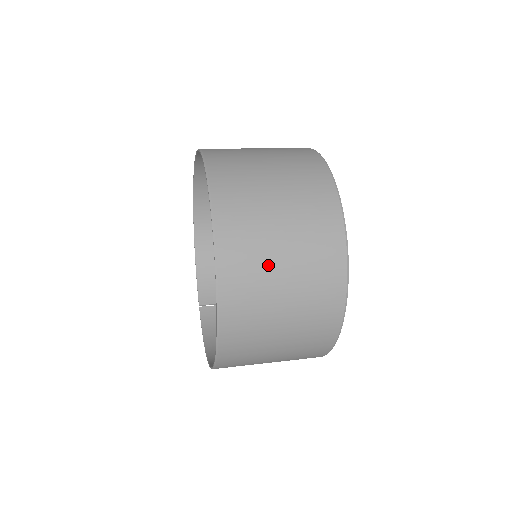
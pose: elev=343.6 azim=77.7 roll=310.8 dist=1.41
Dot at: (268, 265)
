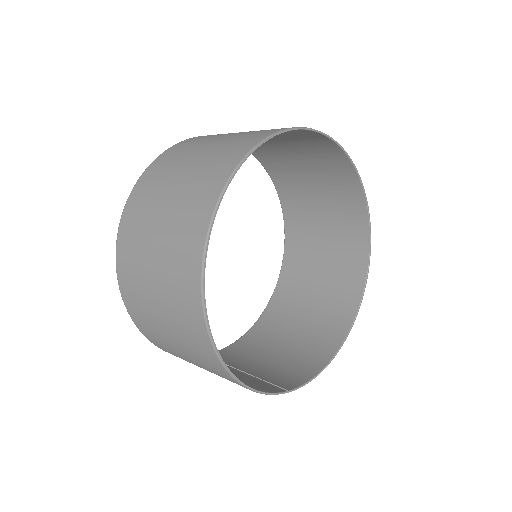
Dot at: (204, 143)
